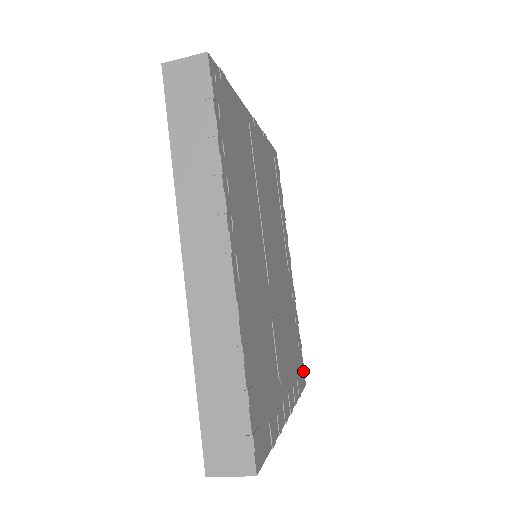
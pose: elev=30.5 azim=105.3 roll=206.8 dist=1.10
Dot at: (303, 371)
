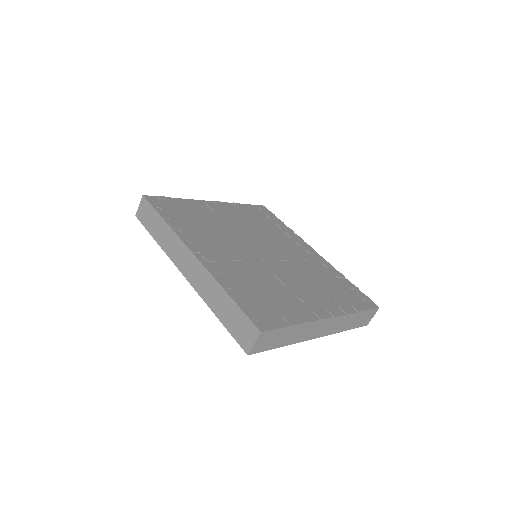
Dot at: (367, 300)
